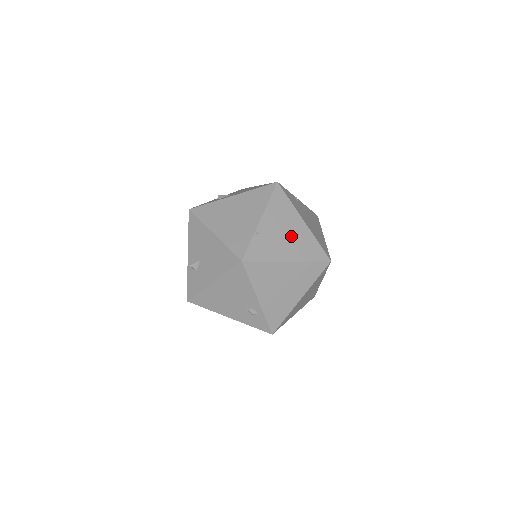
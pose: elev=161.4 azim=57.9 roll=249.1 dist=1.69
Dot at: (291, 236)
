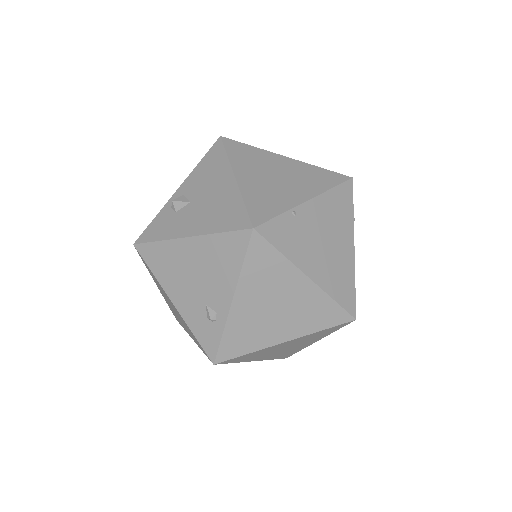
Dot at: (330, 250)
